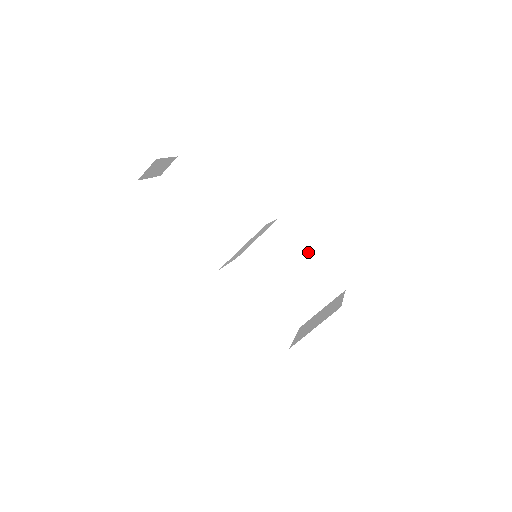
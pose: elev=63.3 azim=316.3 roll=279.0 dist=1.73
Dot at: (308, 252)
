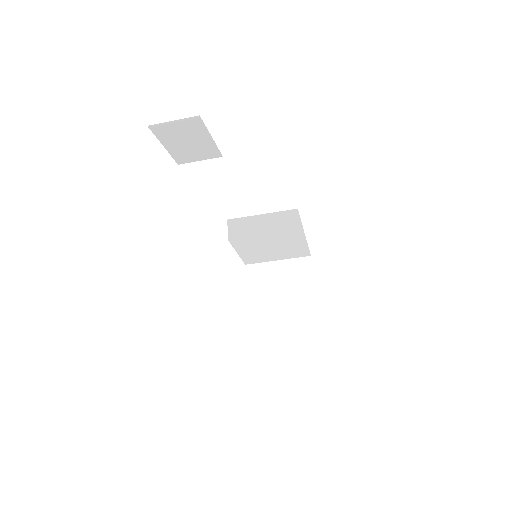
Dot at: (302, 234)
